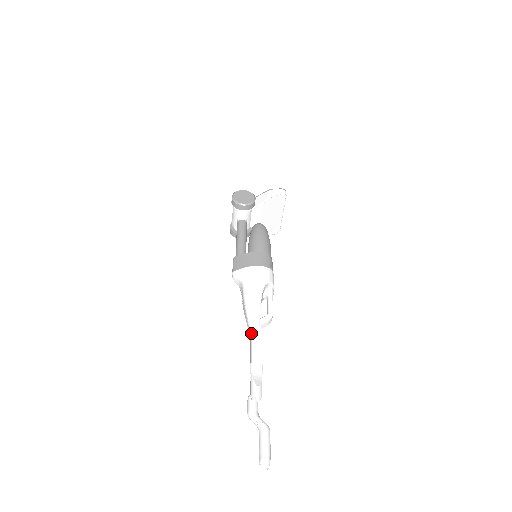
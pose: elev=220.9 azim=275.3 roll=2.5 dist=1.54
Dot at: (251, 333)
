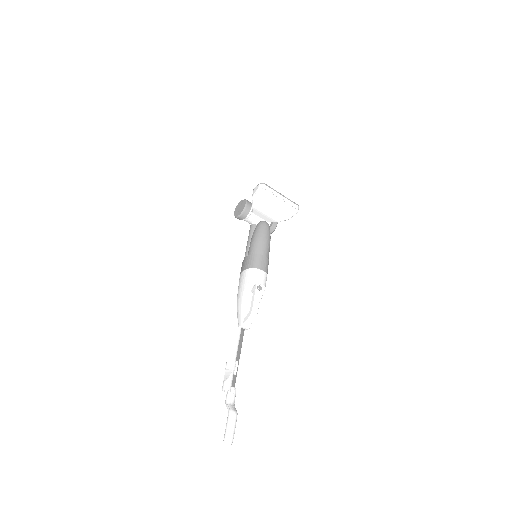
Dot at: (232, 335)
